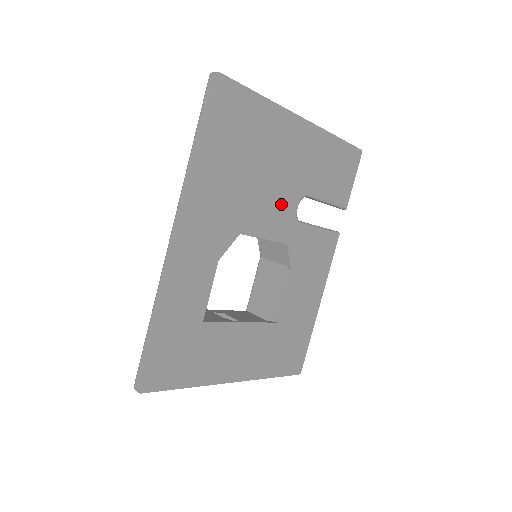
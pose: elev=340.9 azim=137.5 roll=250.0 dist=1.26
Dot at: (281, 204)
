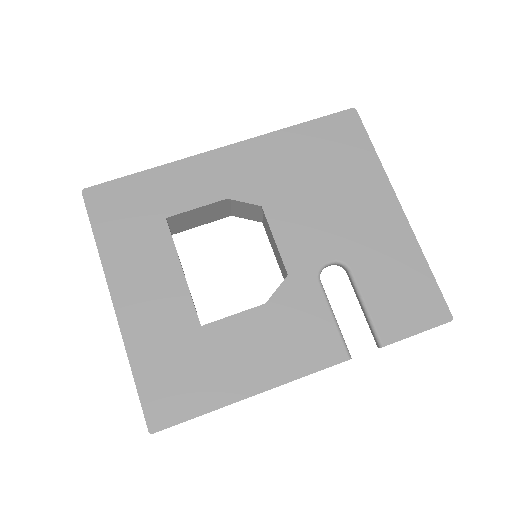
Dot at: (317, 237)
